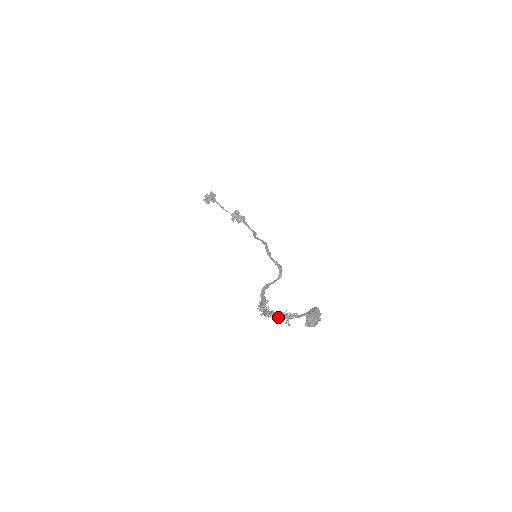
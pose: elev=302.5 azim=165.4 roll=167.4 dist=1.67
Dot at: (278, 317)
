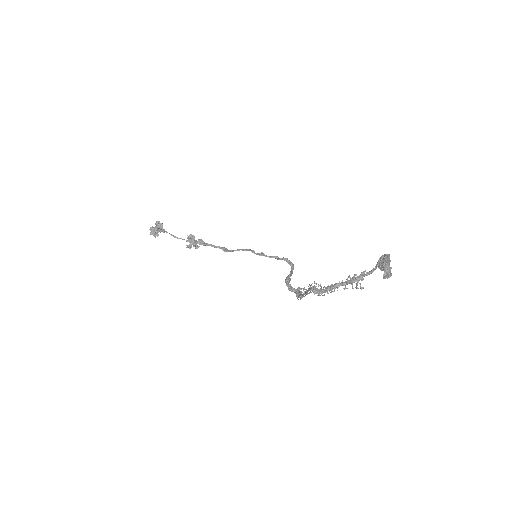
Dot at: occluded
